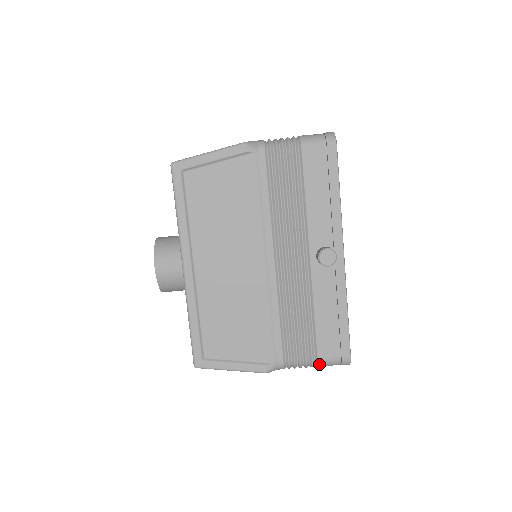
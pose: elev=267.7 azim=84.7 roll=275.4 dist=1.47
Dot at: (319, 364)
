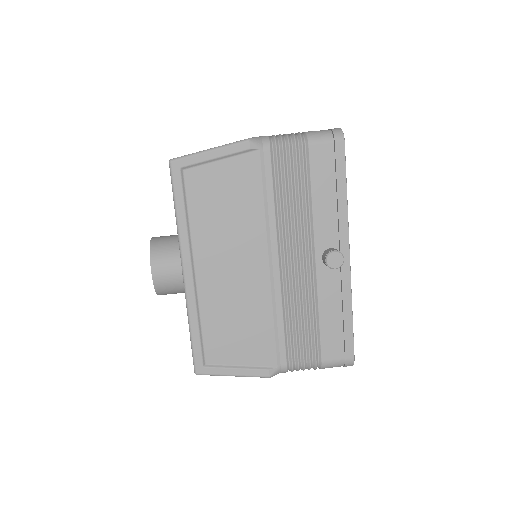
Dot at: (323, 366)
